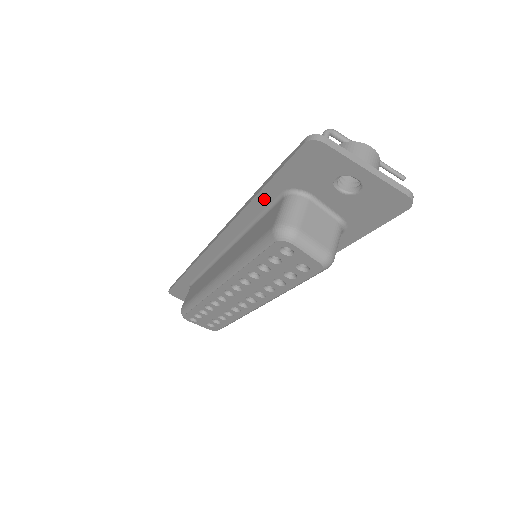
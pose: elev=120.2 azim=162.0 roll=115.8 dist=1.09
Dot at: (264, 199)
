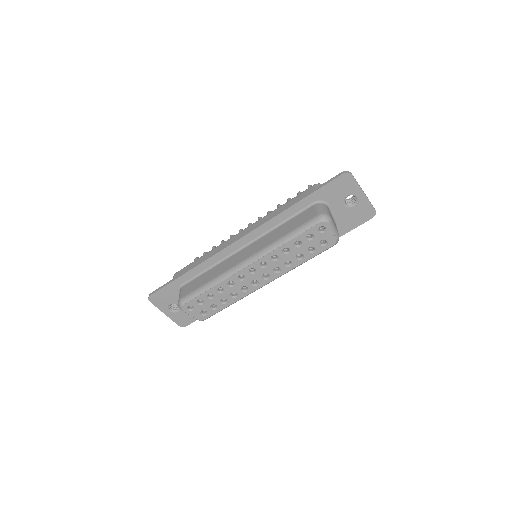
Dot at: (299, 206)
